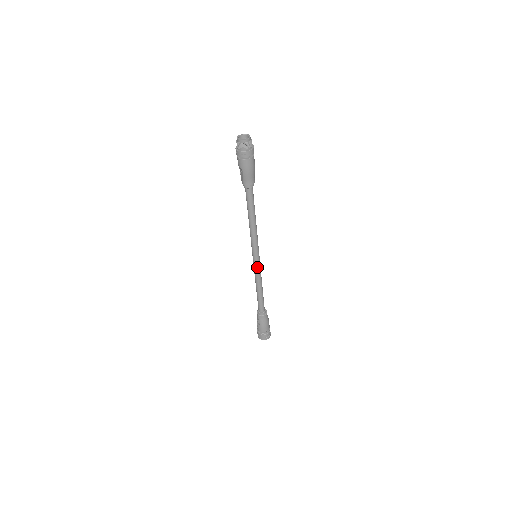
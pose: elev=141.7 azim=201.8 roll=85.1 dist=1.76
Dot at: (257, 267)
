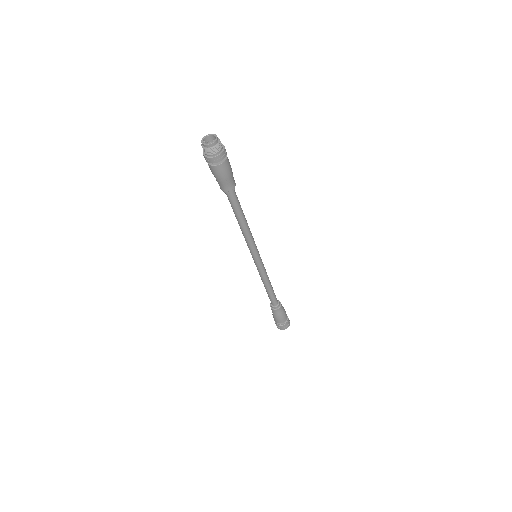
Dot at: (258, 267)
